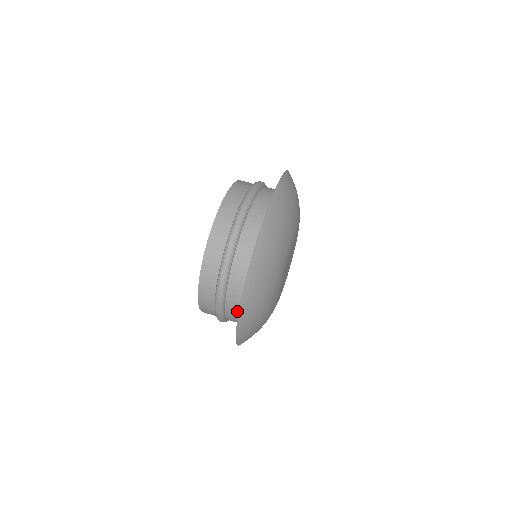
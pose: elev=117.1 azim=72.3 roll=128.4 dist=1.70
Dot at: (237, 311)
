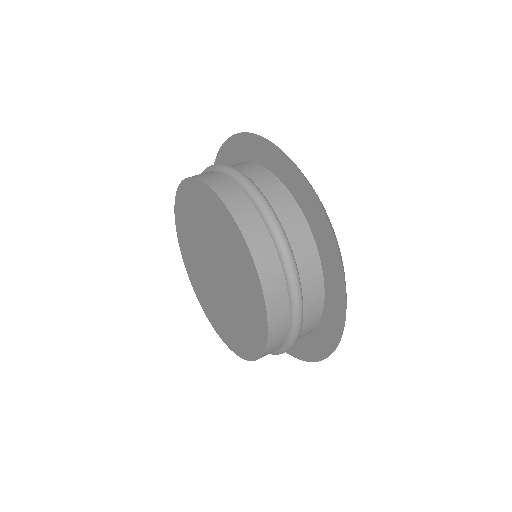
Dot at: (314, 320)
